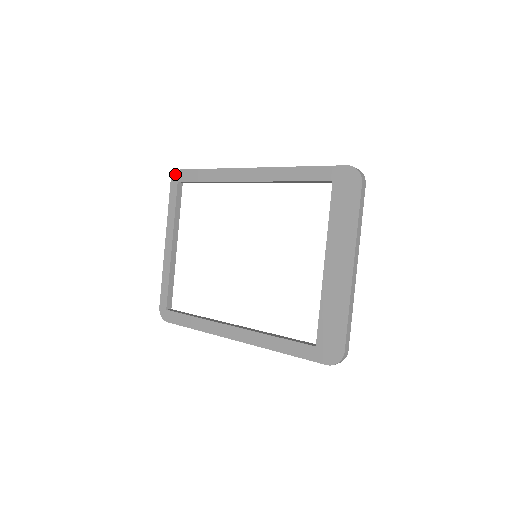
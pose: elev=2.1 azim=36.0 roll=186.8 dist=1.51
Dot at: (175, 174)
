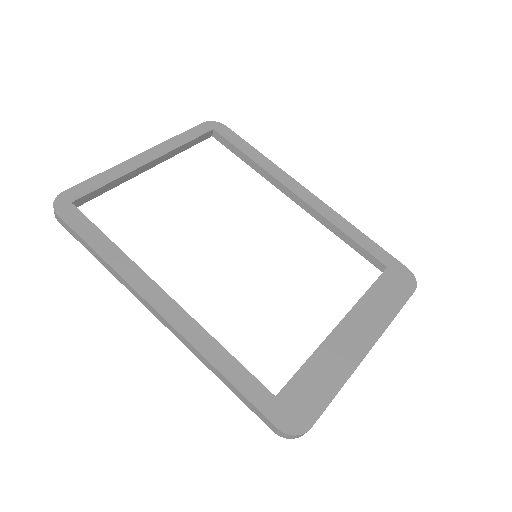
Dot at: (216, 122)
